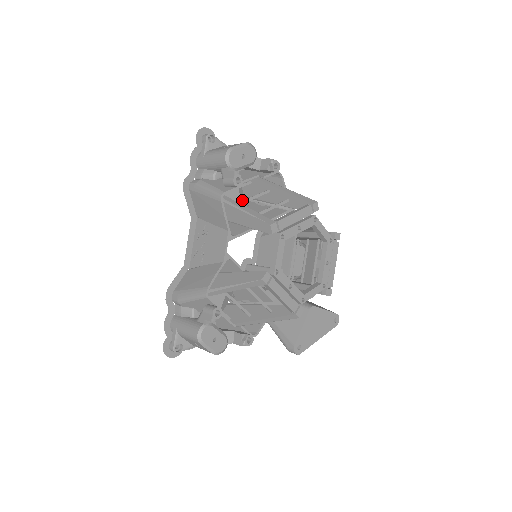
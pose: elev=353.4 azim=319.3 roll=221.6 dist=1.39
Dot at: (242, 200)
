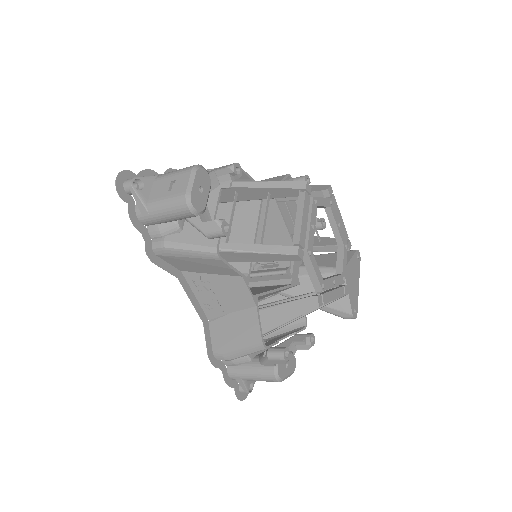
Dot at: occluded
